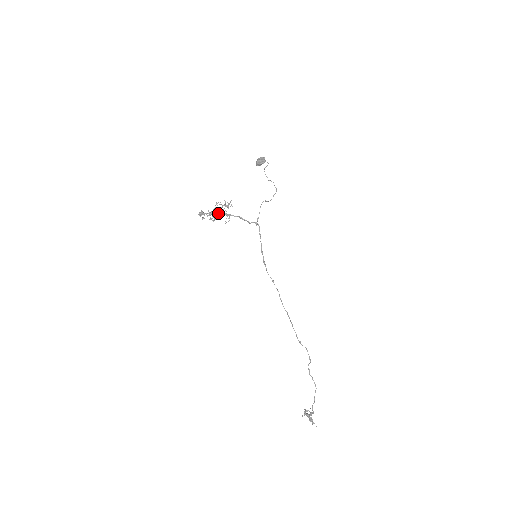
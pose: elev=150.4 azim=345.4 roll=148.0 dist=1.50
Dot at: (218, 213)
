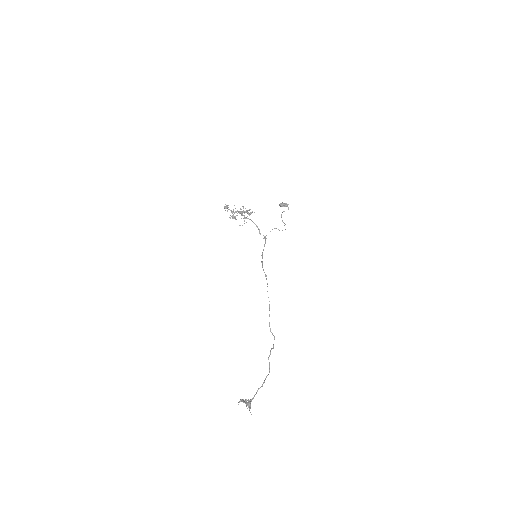
Dot at: (241, 213)
